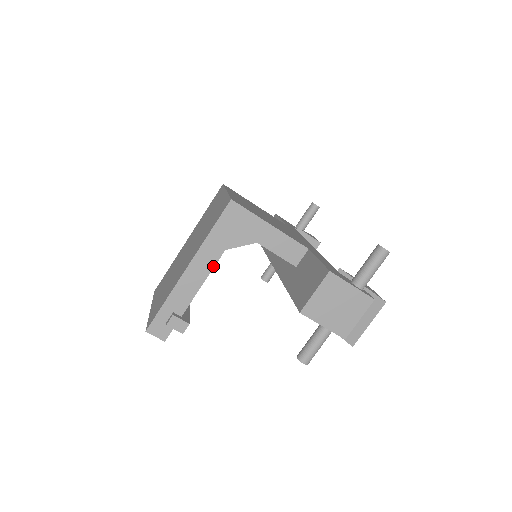
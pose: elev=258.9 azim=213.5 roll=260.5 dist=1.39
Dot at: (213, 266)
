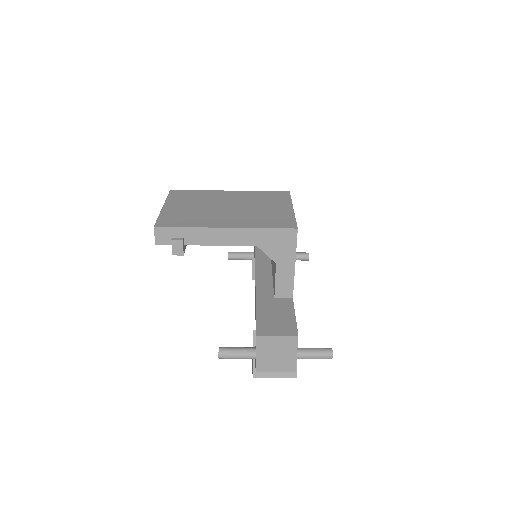
Dot at: (239, 245)
